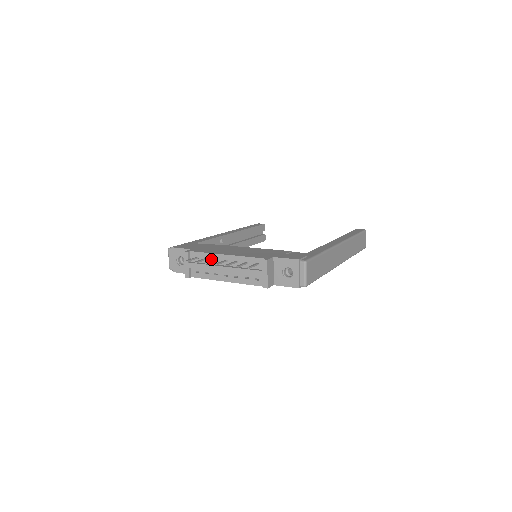
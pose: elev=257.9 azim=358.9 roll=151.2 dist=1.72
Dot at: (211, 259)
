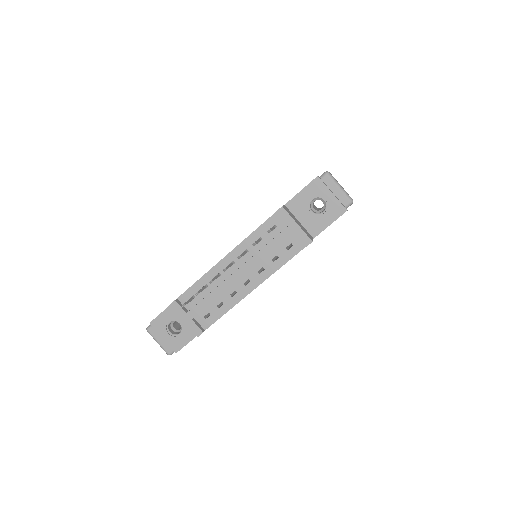
Dot at: occluded
